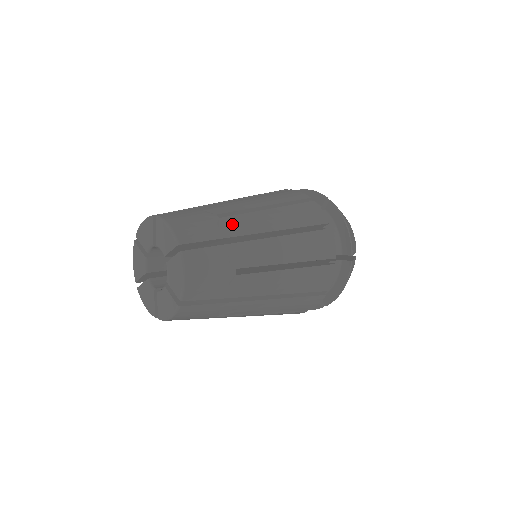
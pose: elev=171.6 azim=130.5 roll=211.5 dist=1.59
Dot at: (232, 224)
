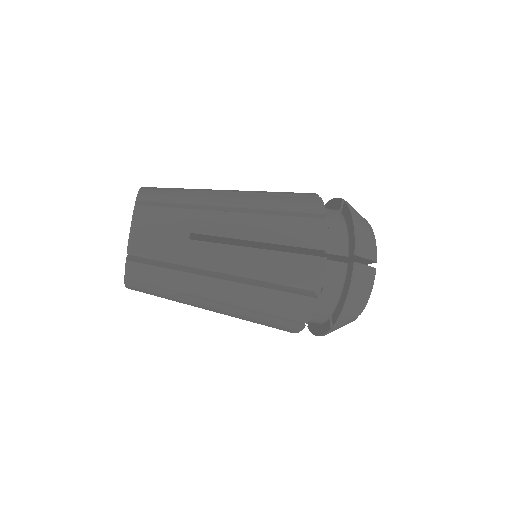
Dot at: occluded
